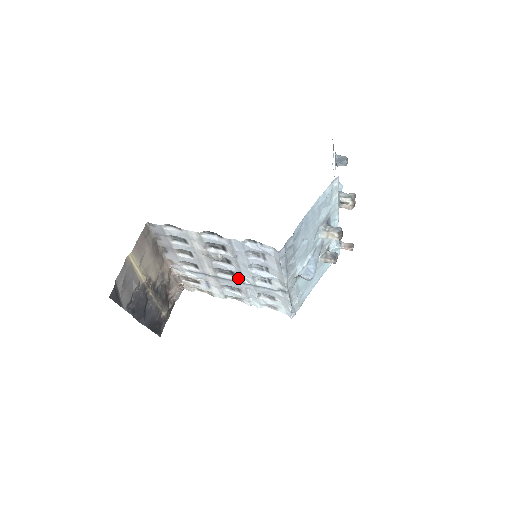
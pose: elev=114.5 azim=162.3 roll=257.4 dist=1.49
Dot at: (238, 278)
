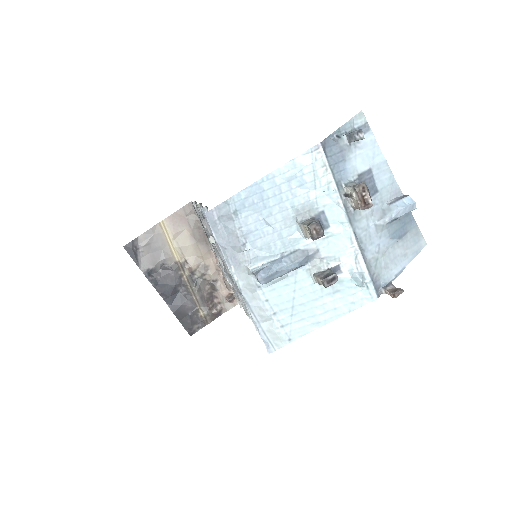
Dot at: occluded
